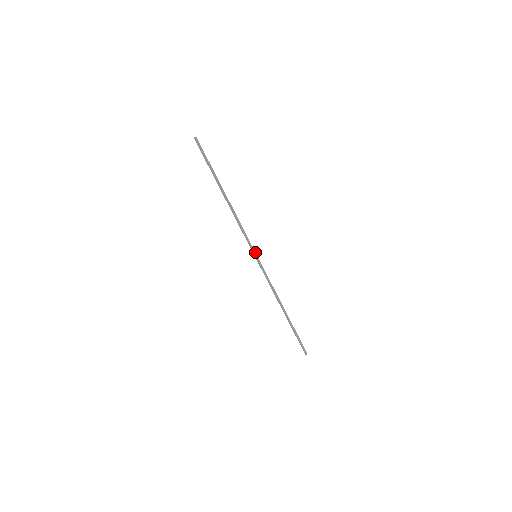
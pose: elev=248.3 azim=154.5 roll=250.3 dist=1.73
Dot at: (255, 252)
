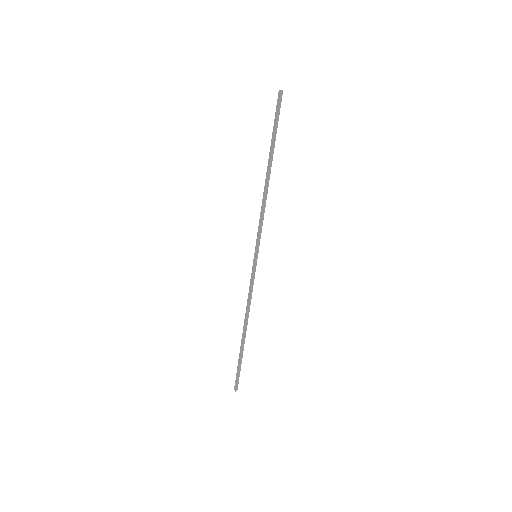
Dot at: (258, 251)
